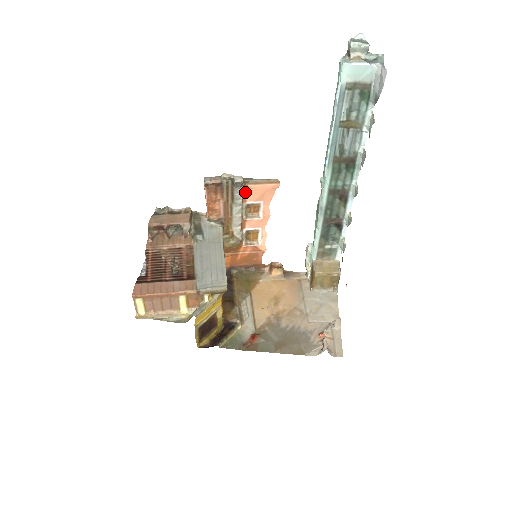
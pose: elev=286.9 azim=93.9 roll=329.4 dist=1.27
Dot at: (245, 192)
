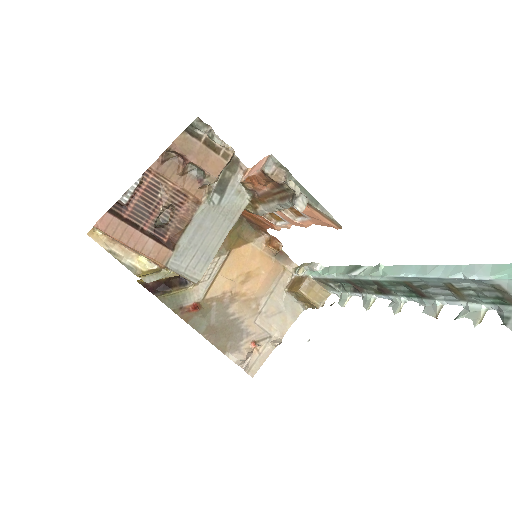
Dot at: occluded
